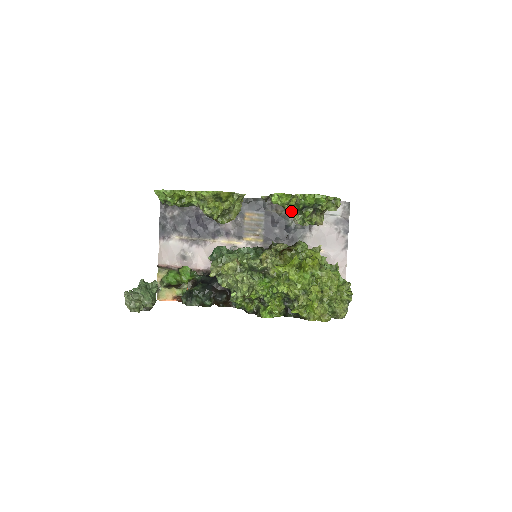
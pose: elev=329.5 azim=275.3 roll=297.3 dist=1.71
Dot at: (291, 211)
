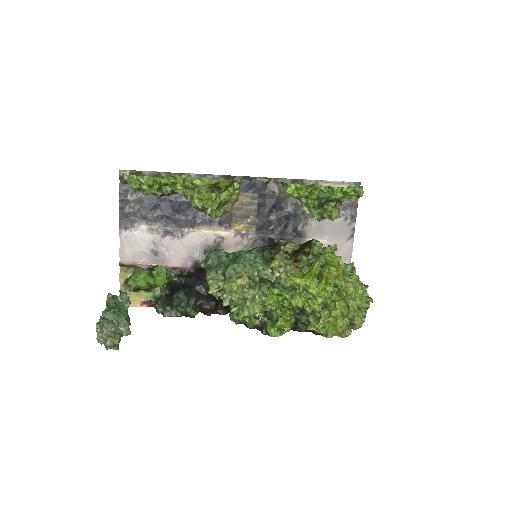
Dot at: (310, 206)
